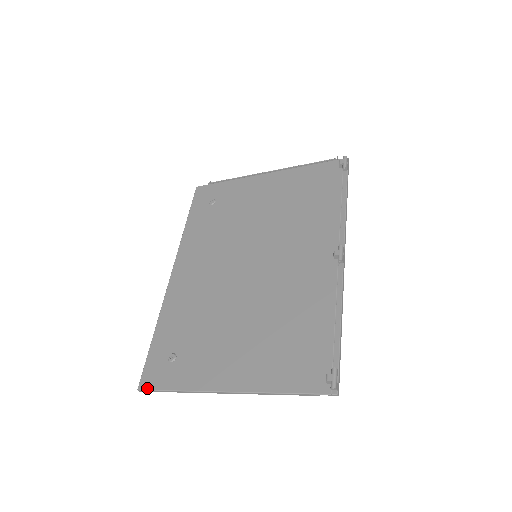
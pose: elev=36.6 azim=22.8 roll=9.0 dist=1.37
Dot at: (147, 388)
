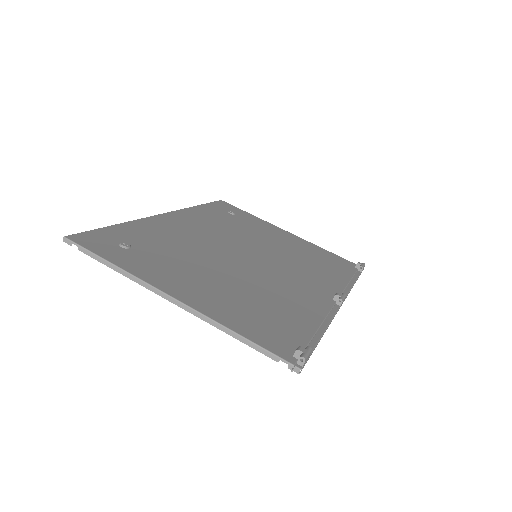
Dot at: (78, 242)
